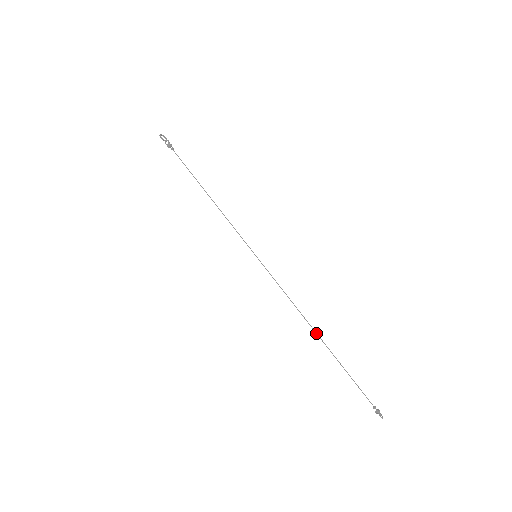
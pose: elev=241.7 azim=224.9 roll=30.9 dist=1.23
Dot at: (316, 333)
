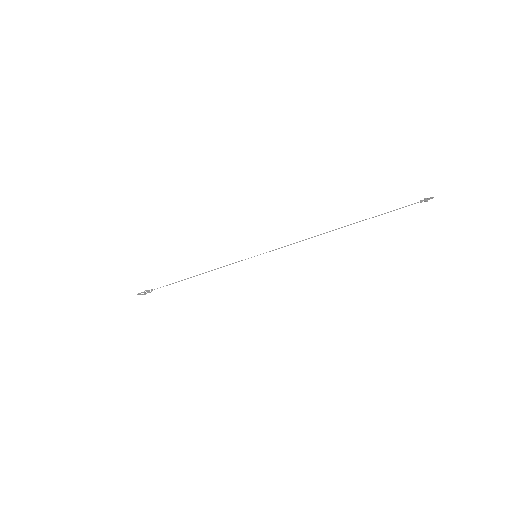
Dot at: occluded
